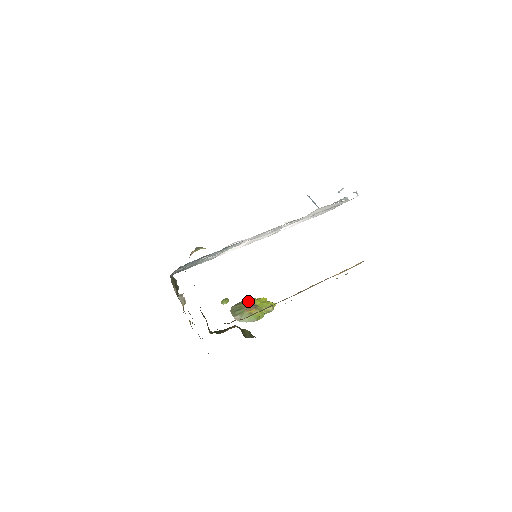
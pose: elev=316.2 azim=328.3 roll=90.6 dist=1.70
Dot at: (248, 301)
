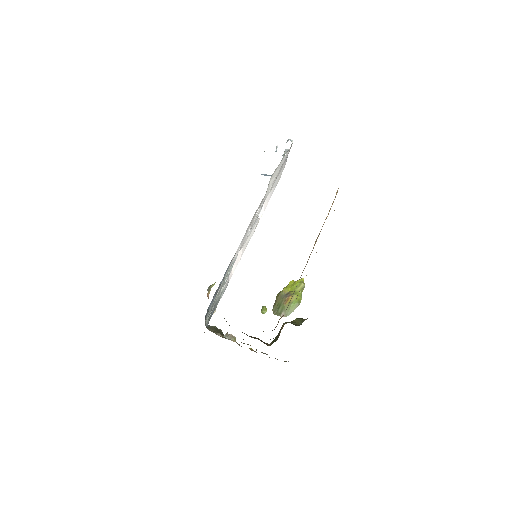
Dot at: (280, 295)
